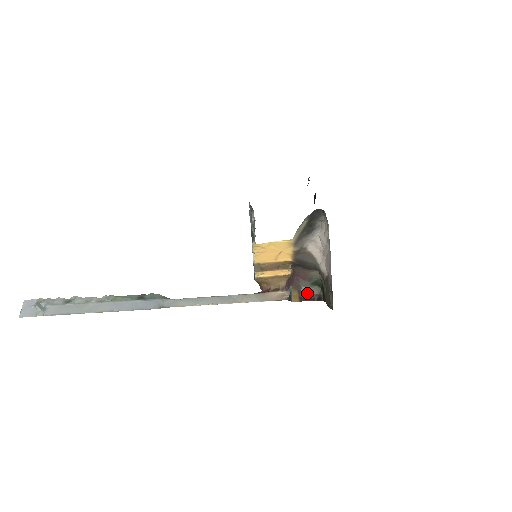
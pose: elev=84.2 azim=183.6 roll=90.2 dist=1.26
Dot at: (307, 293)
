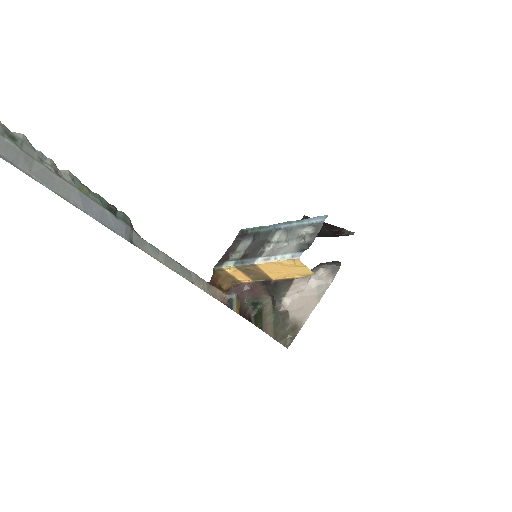
Dot at: (245, 309)
